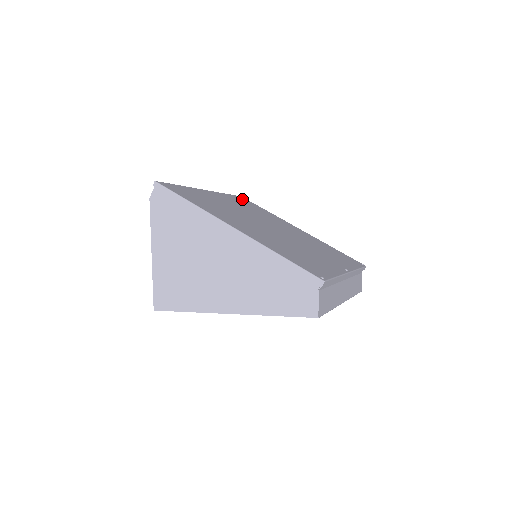
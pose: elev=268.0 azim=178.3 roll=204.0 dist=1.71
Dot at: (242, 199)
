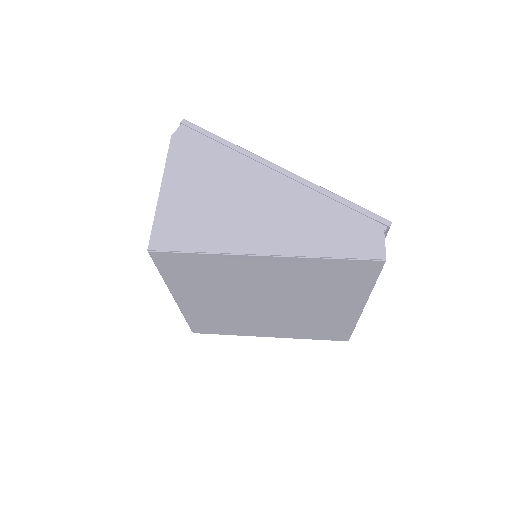
Dot at: occluded
